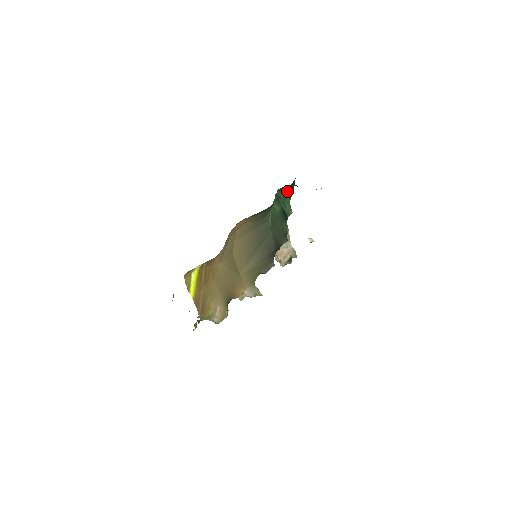
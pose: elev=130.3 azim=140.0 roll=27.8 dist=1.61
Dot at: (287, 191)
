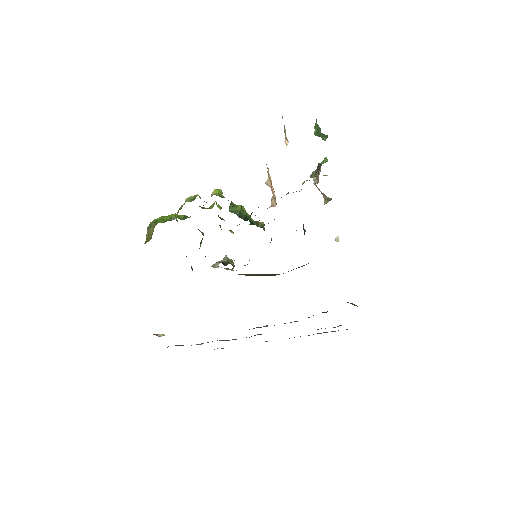
Dot at: occluded
